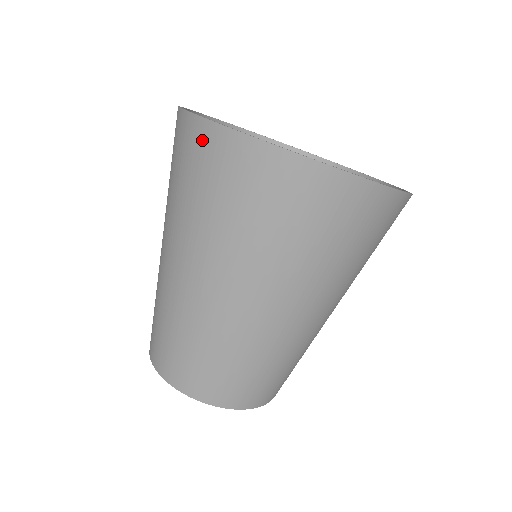
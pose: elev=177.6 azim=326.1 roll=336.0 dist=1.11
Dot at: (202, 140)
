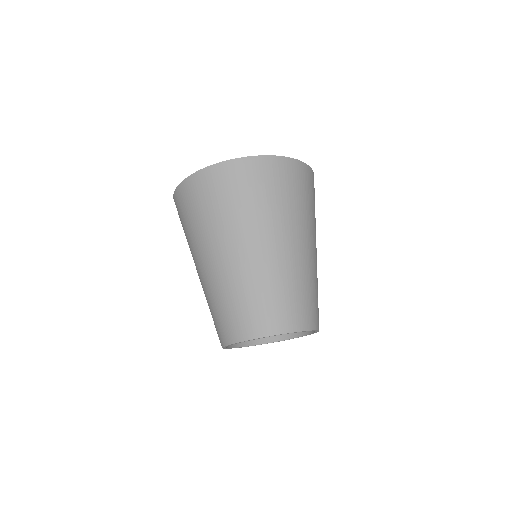
Dot at: (181, 195)
